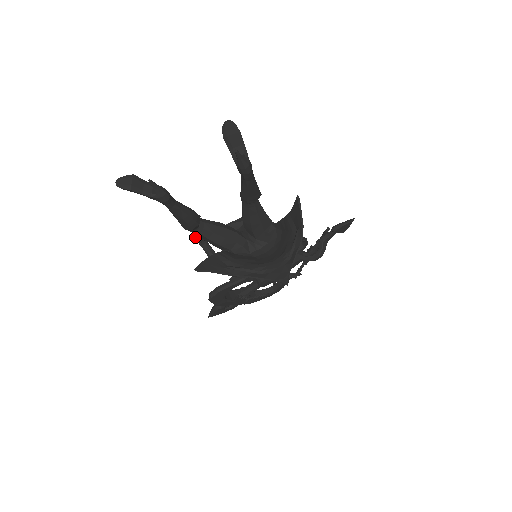
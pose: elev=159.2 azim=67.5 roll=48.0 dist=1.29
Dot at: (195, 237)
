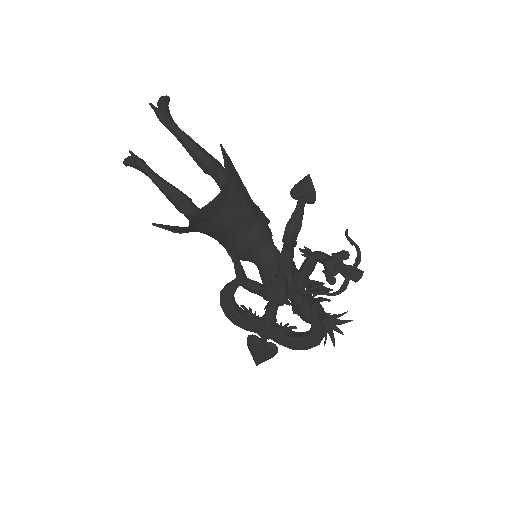
Dot at: (226, 249)
